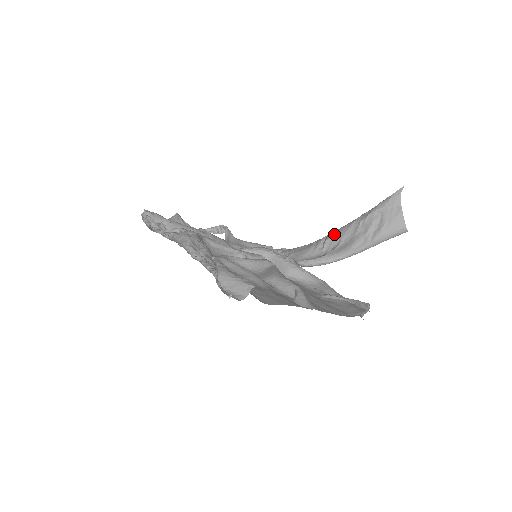
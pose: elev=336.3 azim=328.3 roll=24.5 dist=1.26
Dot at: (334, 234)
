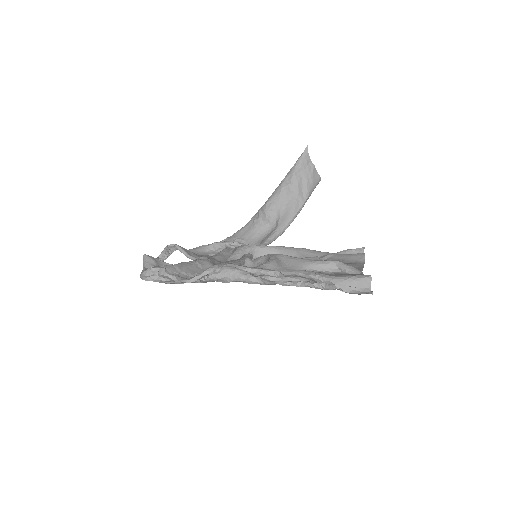
Dot at: (269, 206)
